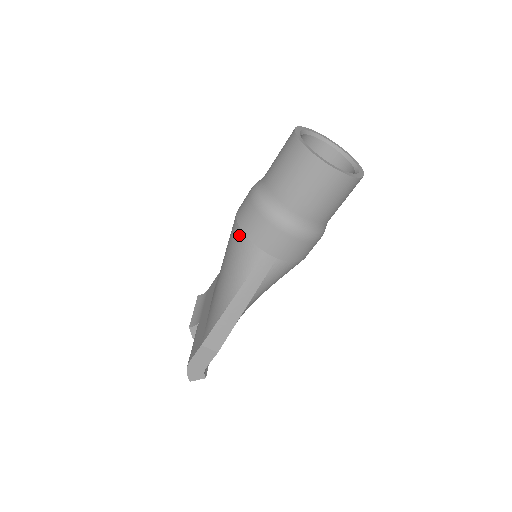
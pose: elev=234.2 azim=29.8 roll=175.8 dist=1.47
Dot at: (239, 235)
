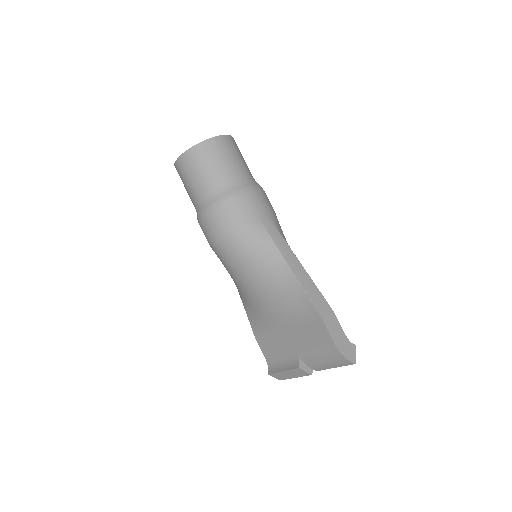
Dot at: (235, 235)
